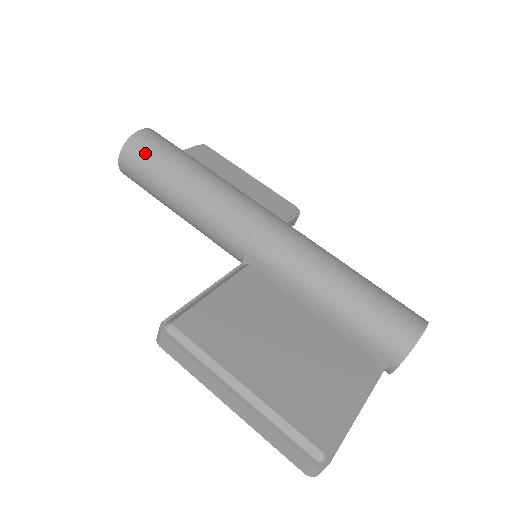
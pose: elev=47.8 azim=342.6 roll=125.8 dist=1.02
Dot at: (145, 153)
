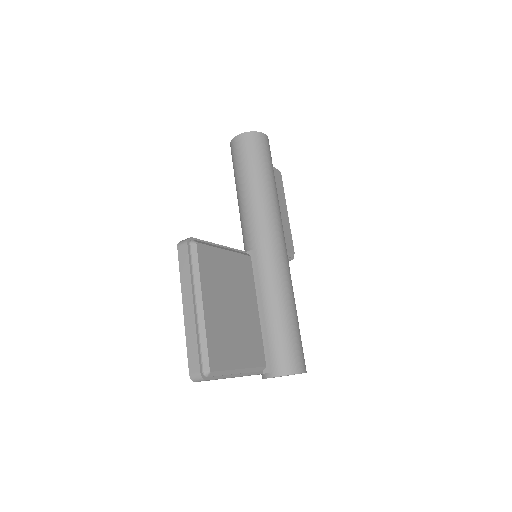
Dot at: (255, 148)
